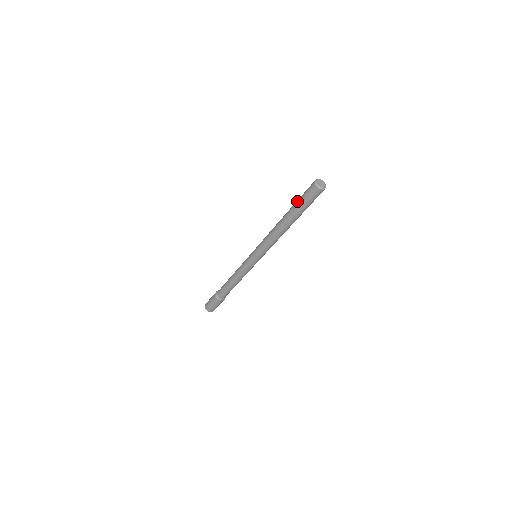
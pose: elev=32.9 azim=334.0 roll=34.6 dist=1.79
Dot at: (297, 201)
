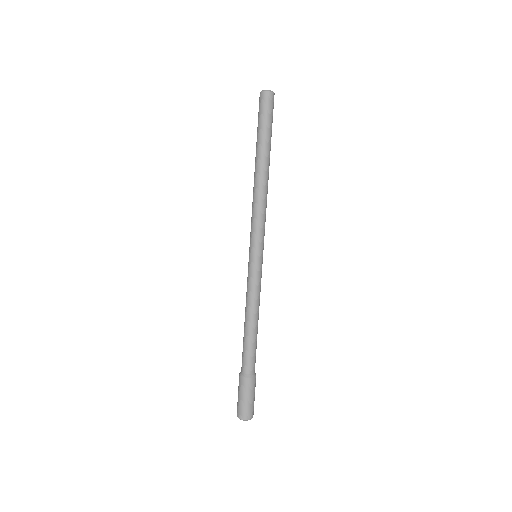
Dot at: (257, 132)
